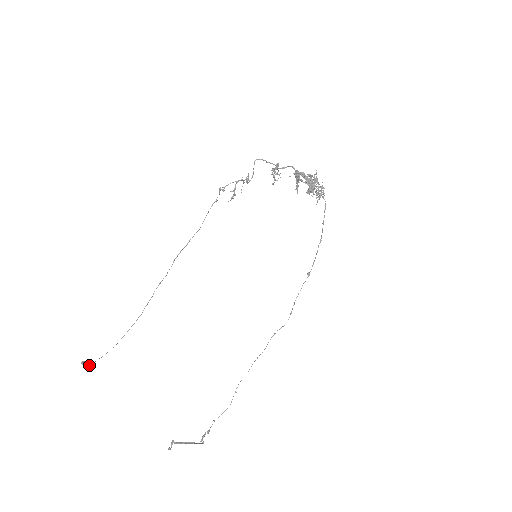
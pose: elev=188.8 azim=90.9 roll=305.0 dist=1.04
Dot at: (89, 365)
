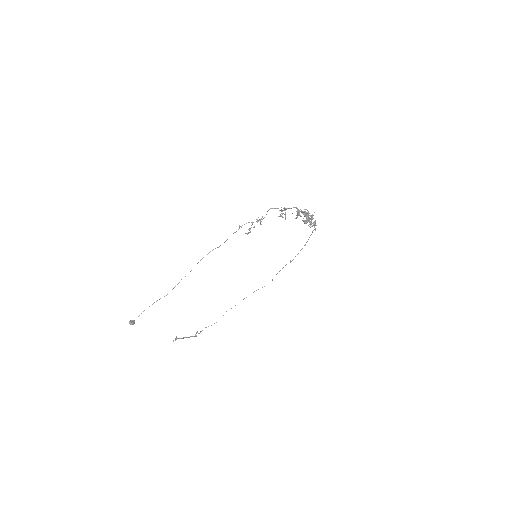
Dot at: (134, 323)
